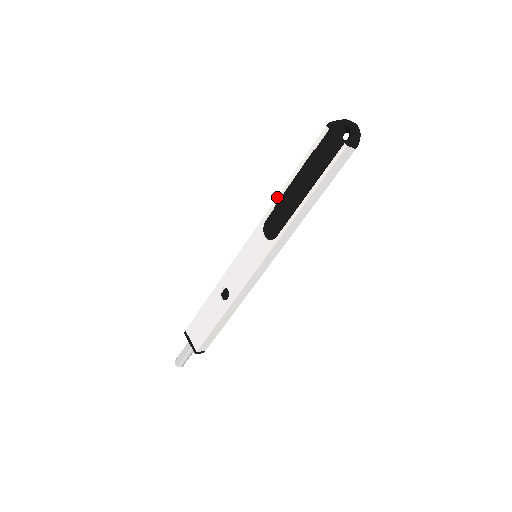
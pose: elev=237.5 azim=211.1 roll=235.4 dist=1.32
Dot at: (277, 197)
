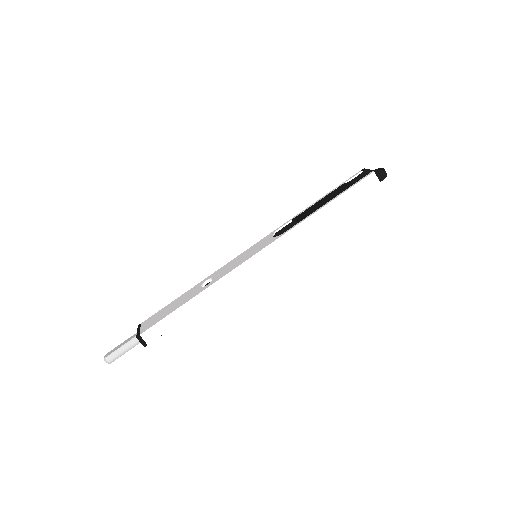
Dot at: (299, 213)
